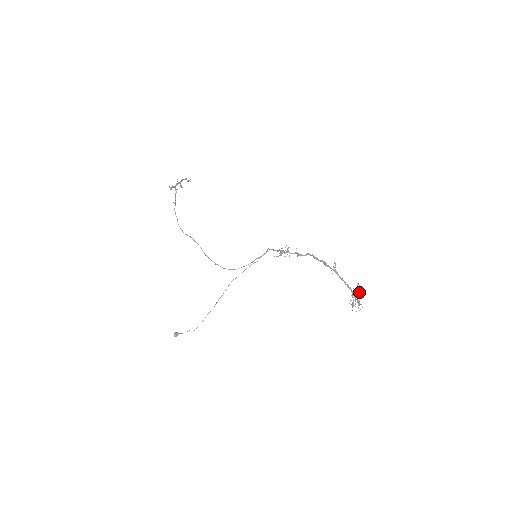
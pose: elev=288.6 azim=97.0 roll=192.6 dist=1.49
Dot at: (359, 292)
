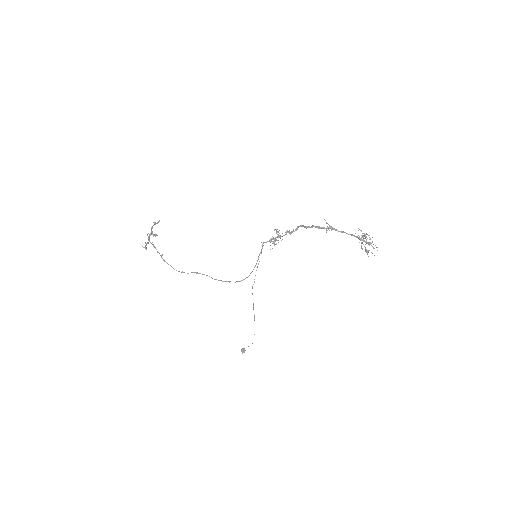
Dot at: (364, 236)
